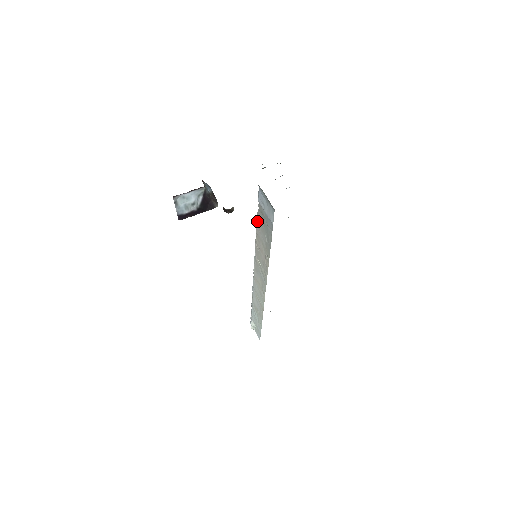
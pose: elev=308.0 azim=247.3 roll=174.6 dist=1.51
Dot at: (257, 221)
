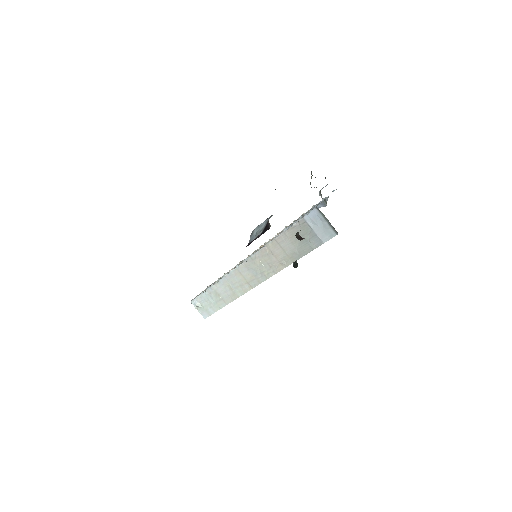
Dot at: (286, 232)
